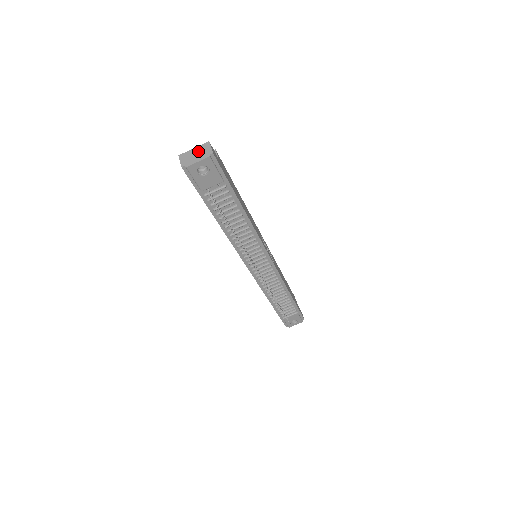
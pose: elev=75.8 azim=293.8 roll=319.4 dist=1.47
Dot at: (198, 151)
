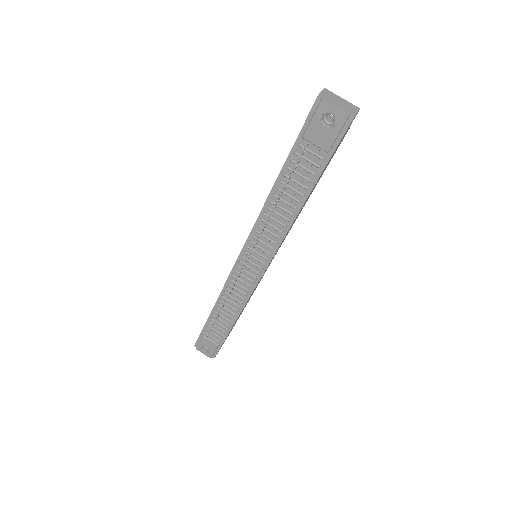
Dot at: (344, 103)
